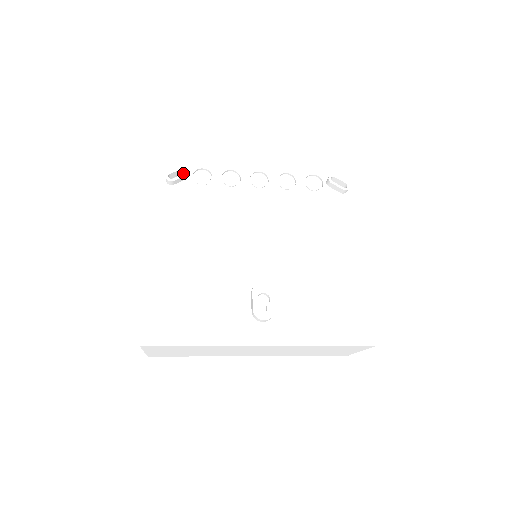
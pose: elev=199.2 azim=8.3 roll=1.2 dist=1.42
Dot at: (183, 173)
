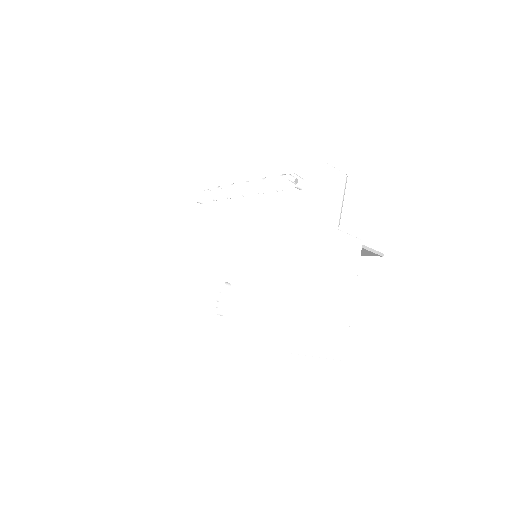
Dot at: occluded
